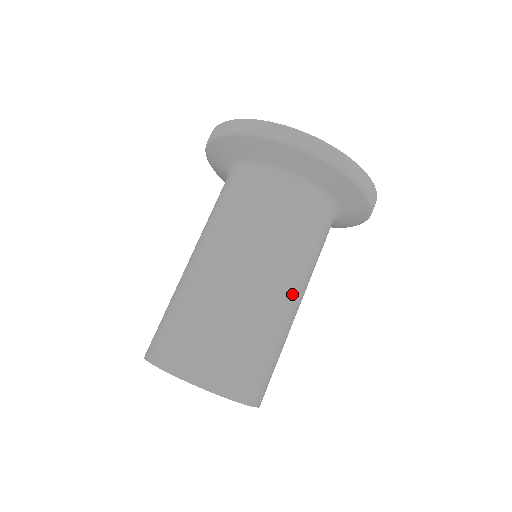
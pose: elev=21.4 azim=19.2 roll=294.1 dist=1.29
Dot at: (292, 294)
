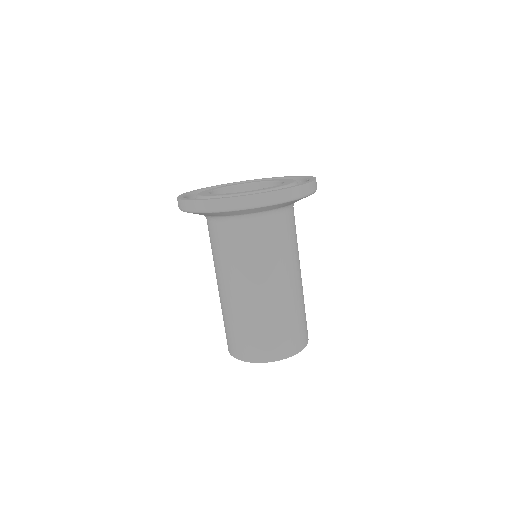
Dot at: (280, 284)
